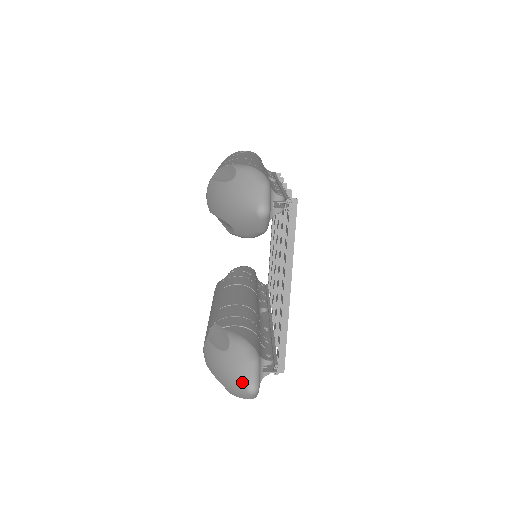
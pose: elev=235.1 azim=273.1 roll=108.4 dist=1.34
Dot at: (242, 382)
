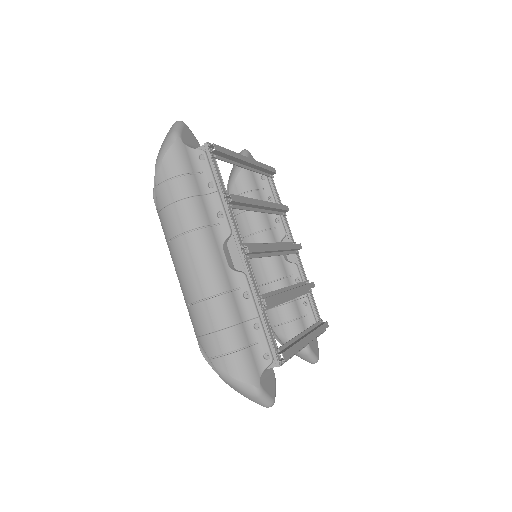
Dot at: occluded
